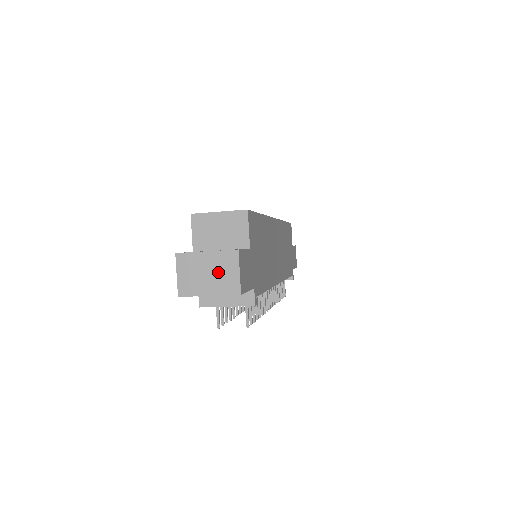
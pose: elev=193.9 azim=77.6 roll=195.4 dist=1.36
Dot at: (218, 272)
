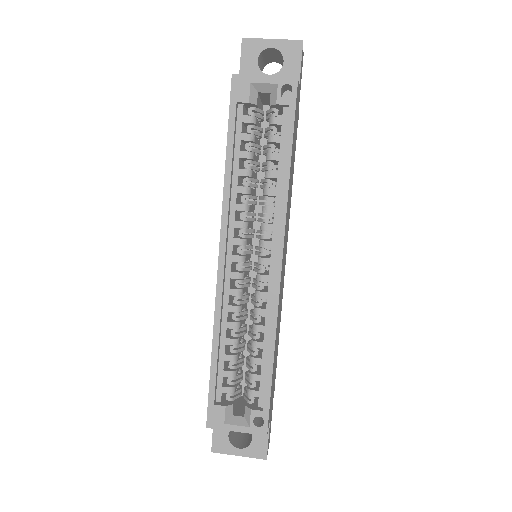
Dot at: occluded
